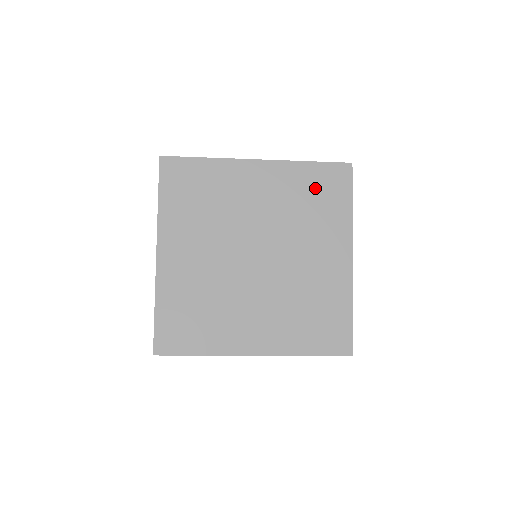
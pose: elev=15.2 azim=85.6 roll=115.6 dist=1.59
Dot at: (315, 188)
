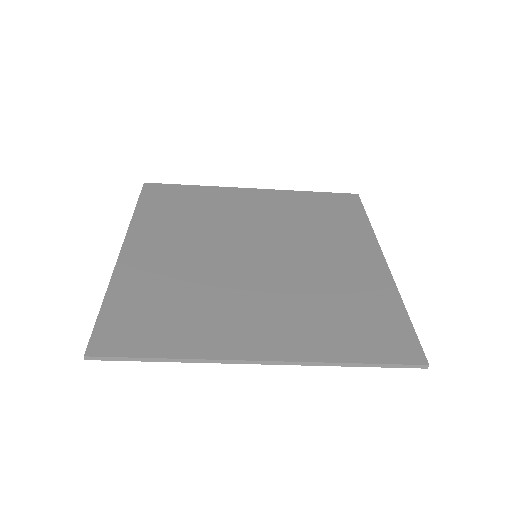
Dot at: (321, 208)
